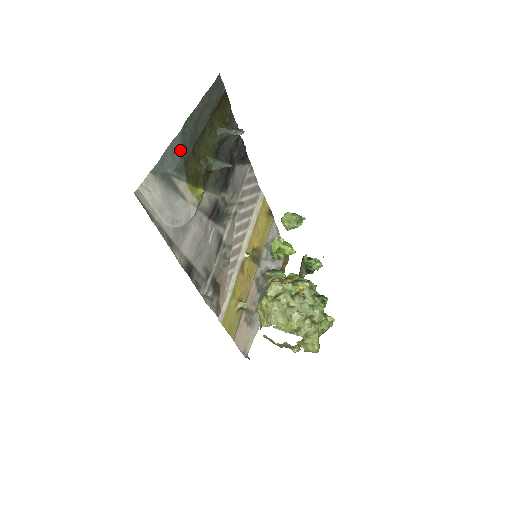
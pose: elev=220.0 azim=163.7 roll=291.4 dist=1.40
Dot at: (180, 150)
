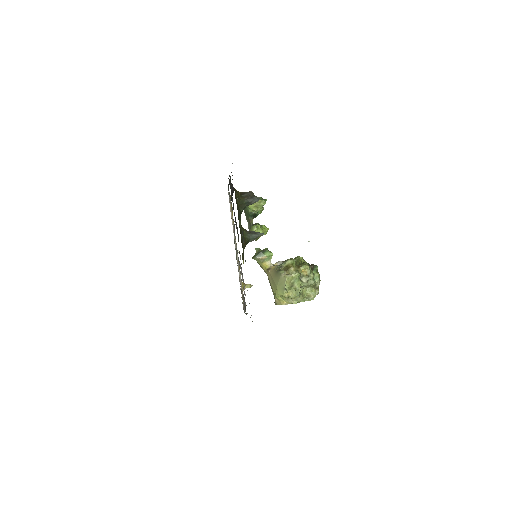
Dot at: occluded
